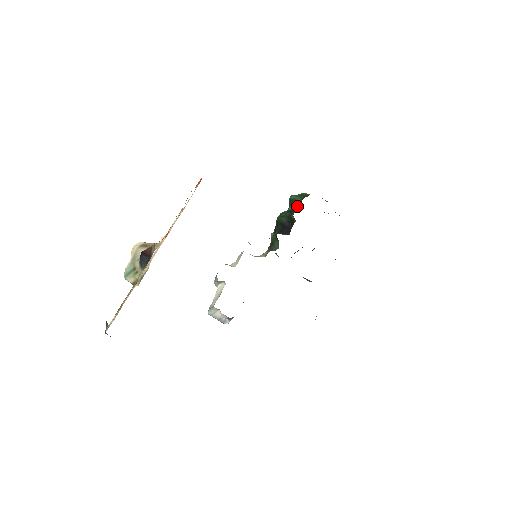
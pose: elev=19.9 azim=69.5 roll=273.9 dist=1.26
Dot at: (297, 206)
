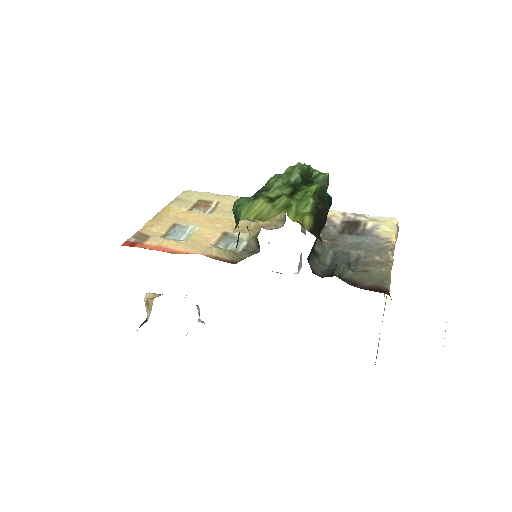
Dot at: occluded
